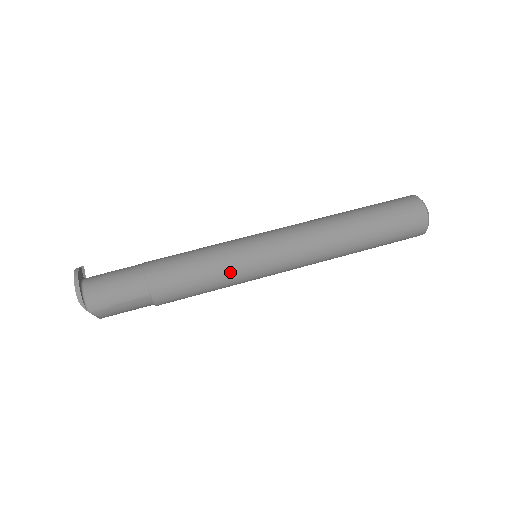
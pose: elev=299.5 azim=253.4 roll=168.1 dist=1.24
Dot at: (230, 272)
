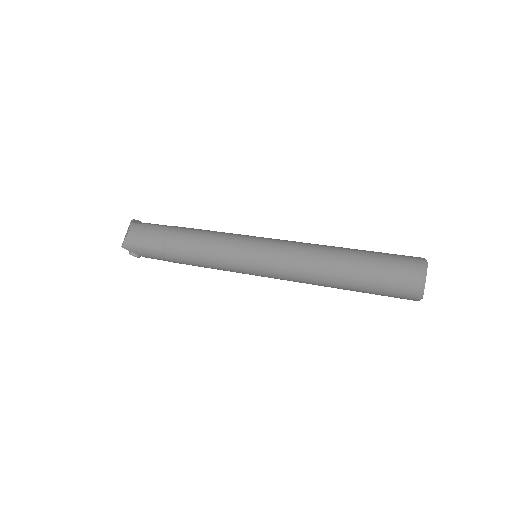
Dot at: (231, 234)
